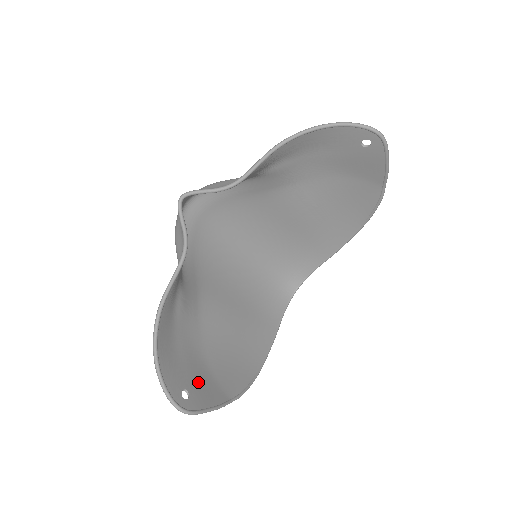
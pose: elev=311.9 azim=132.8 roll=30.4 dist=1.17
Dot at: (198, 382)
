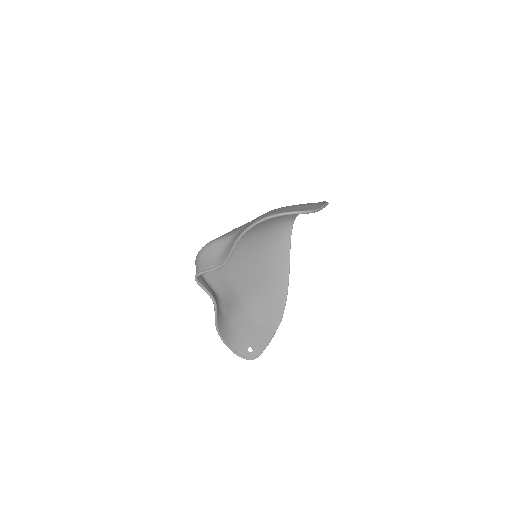
Dot at: (254, 336)
